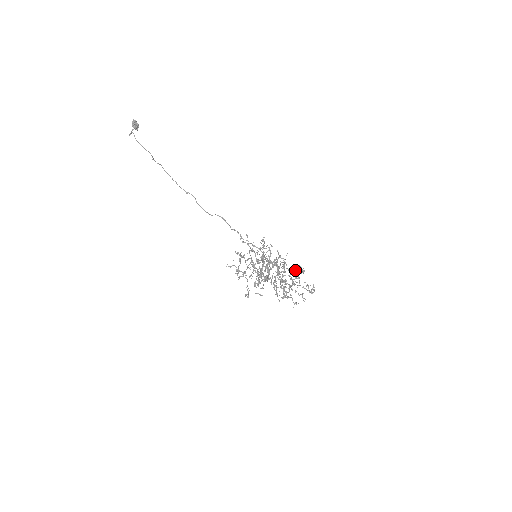
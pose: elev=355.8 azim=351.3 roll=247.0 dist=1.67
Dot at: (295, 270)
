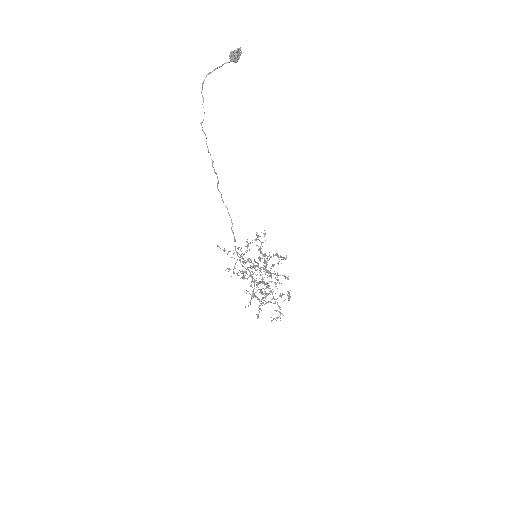
Dot at: (282, 293)
